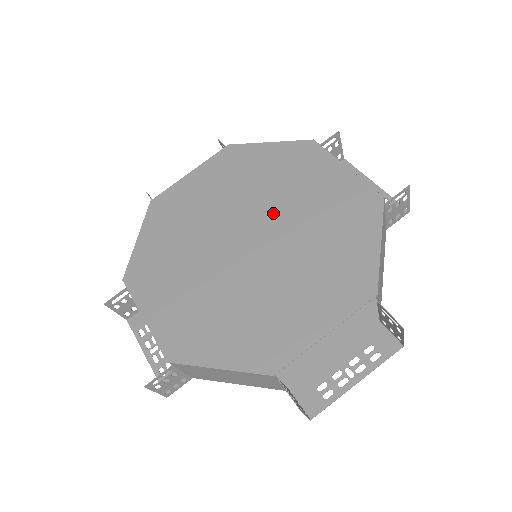
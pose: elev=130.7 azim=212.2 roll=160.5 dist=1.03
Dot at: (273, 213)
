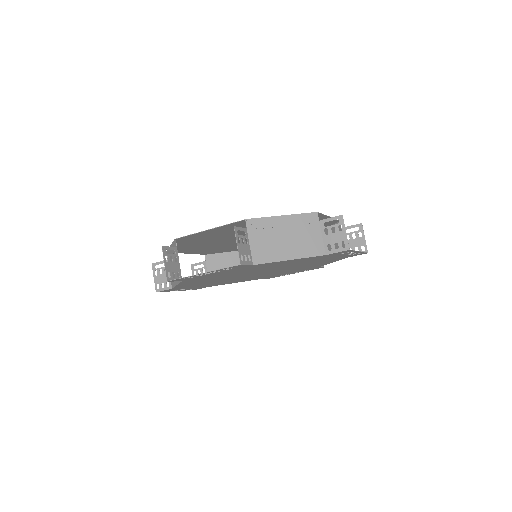
Dot at: occluded
